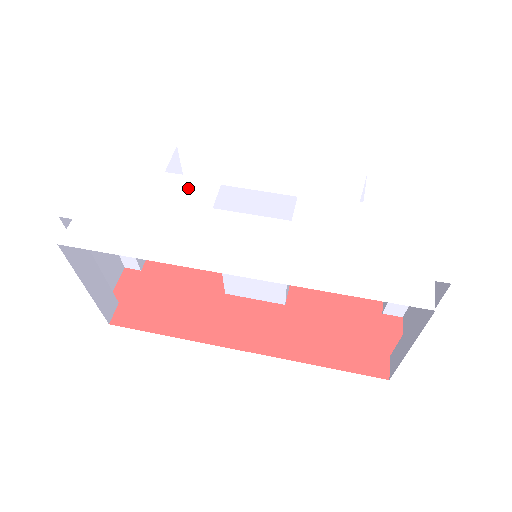
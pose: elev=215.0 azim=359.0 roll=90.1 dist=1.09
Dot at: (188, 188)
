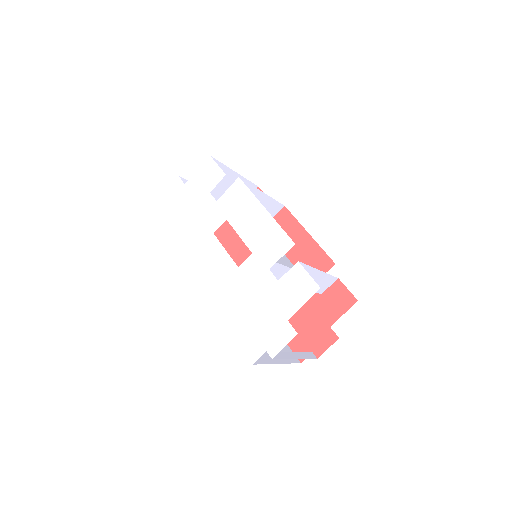
Dot at: (212, 212)
